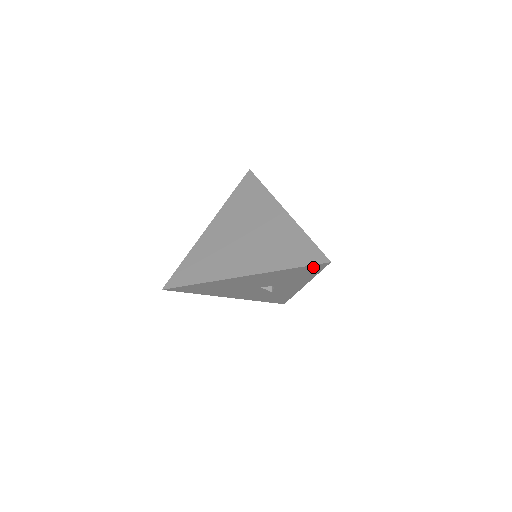
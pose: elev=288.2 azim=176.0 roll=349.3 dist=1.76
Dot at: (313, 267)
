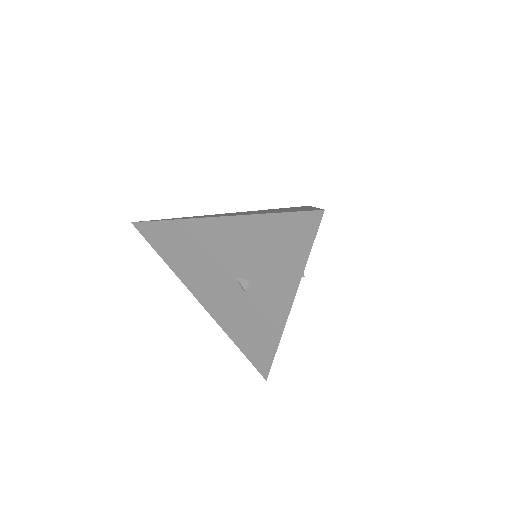
Dot at: (301, 222)
